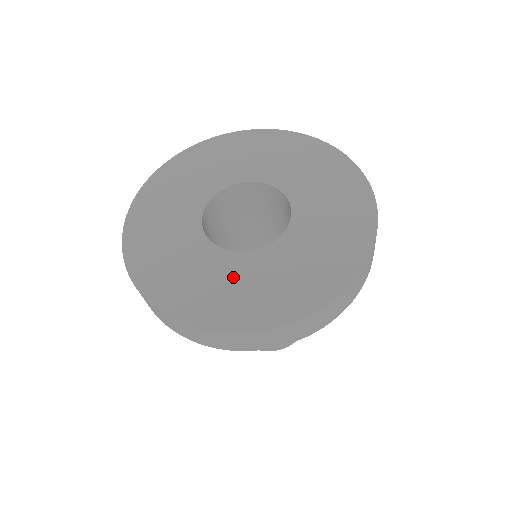
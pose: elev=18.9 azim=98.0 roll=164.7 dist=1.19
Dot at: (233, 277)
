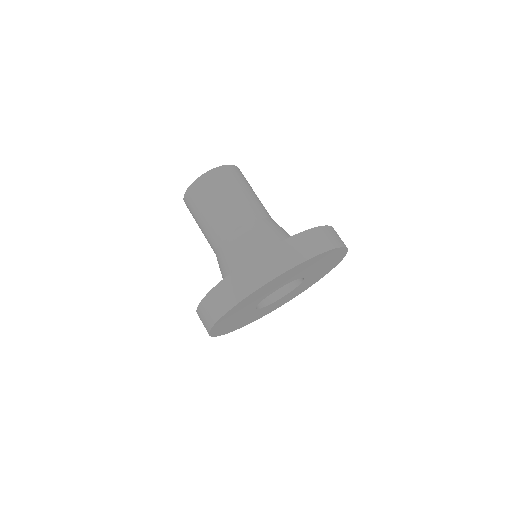
Dot at: occluded
